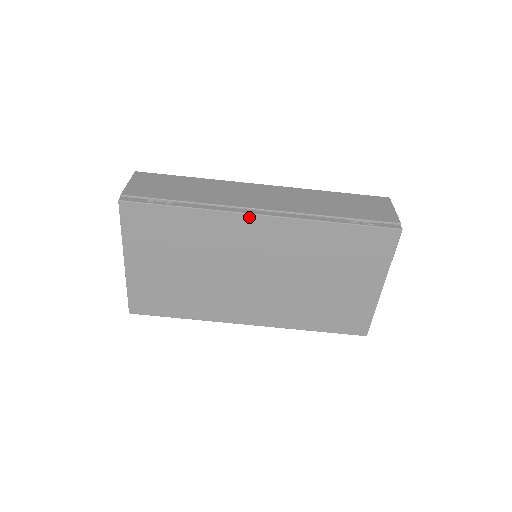
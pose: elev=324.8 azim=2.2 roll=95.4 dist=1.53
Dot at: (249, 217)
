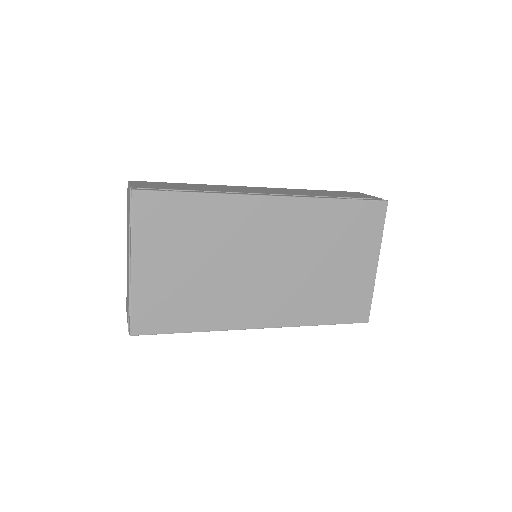
Dot at: (261, 199)
